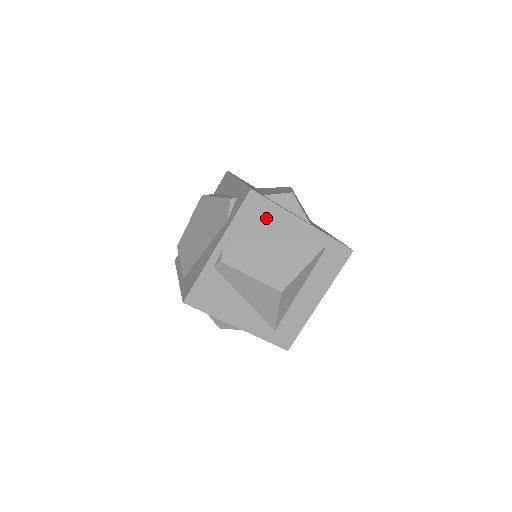
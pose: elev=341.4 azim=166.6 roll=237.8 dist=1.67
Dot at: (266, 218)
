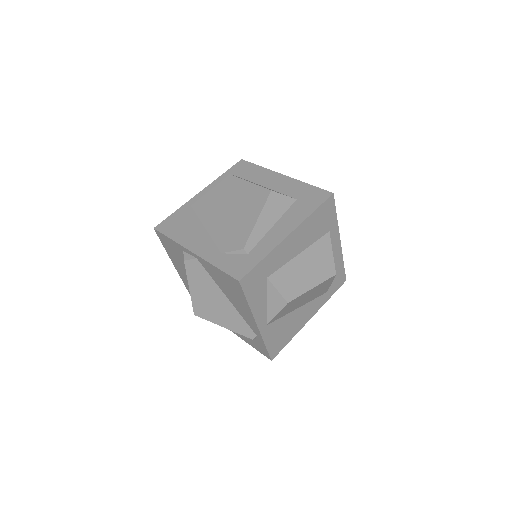
Dot at: (235, 293)
